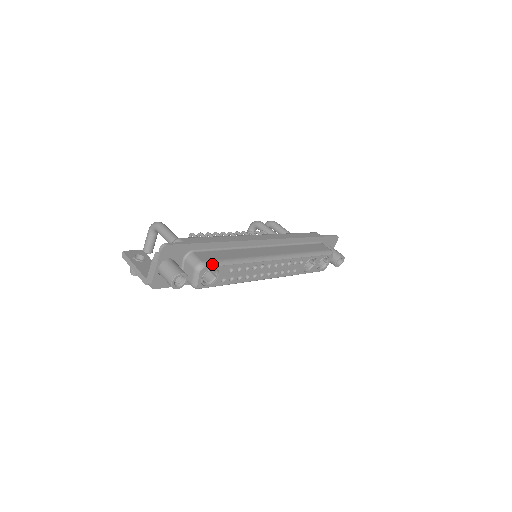
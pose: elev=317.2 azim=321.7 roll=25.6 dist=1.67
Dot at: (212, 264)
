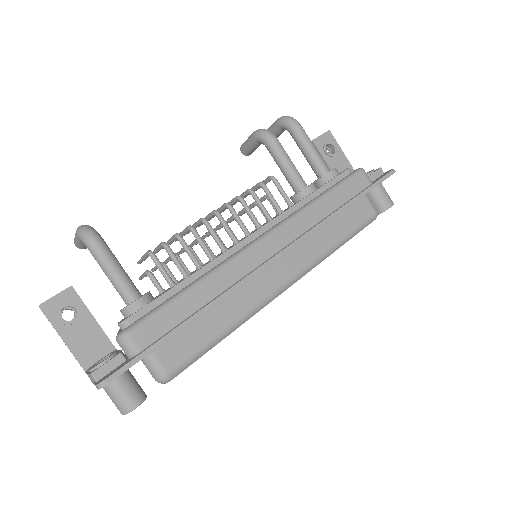
Dot at: (183, 368)
